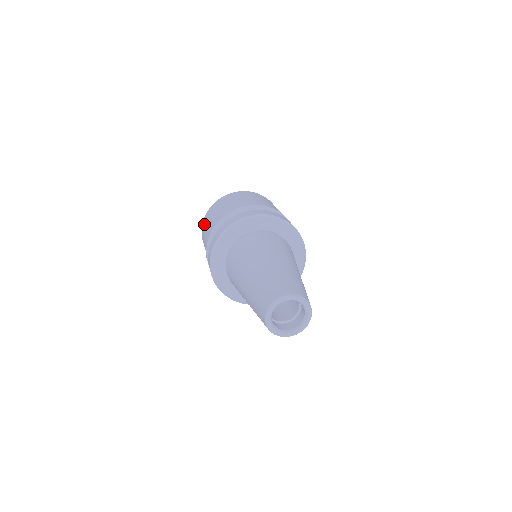
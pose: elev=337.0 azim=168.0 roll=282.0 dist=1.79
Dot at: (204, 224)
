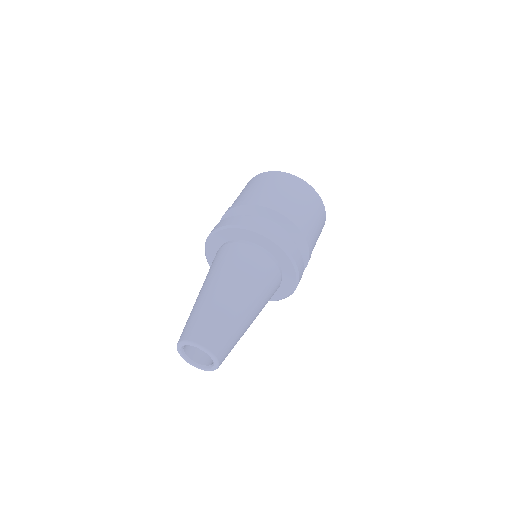
Dot at: (251, 182)
